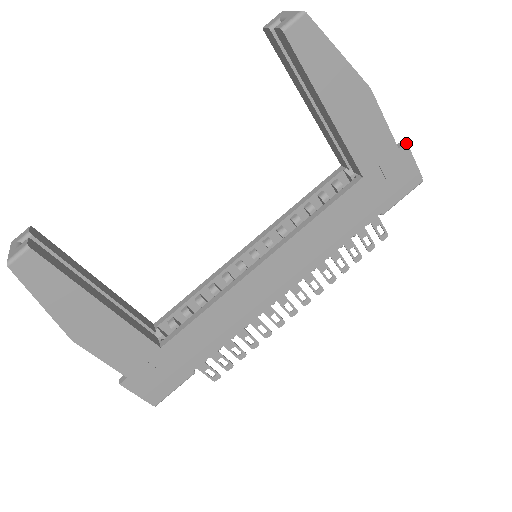
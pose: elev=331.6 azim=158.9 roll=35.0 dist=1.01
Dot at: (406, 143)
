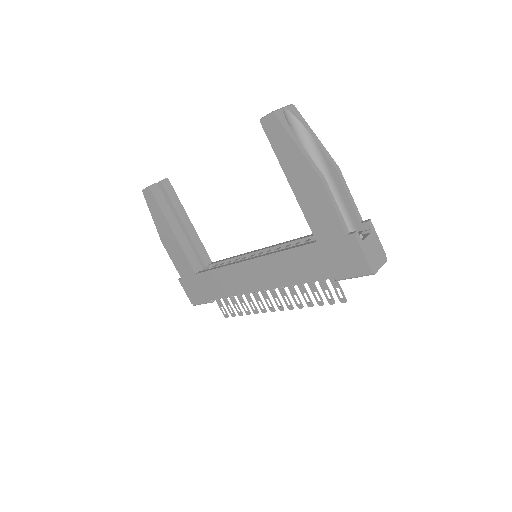
Dot at: (354, 234)
